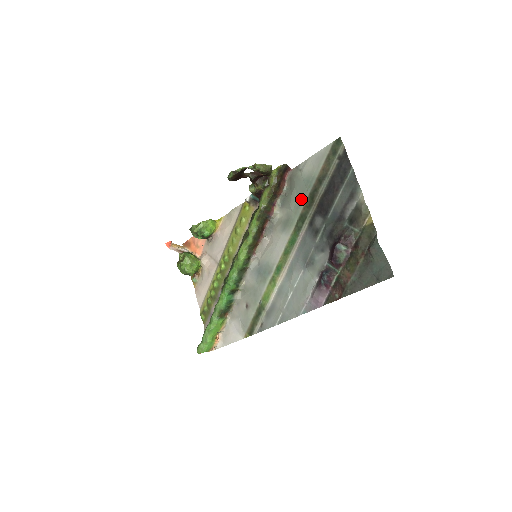
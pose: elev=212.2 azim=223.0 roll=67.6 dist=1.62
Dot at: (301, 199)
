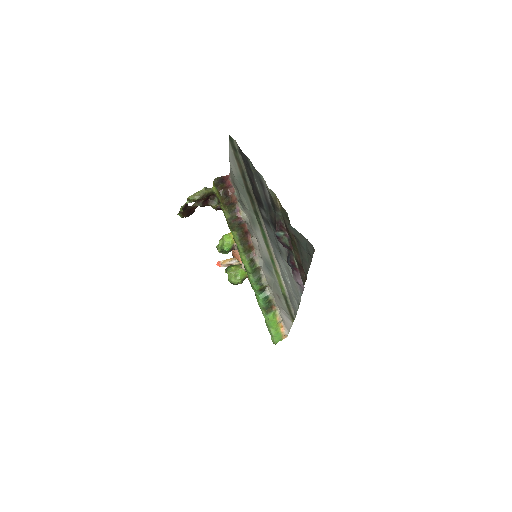
Dot at: (246, 198)
